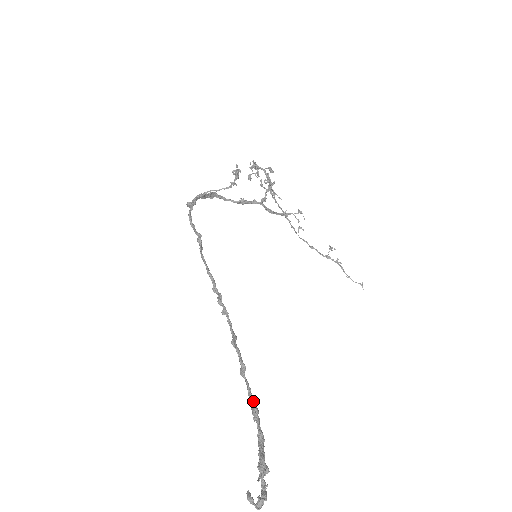
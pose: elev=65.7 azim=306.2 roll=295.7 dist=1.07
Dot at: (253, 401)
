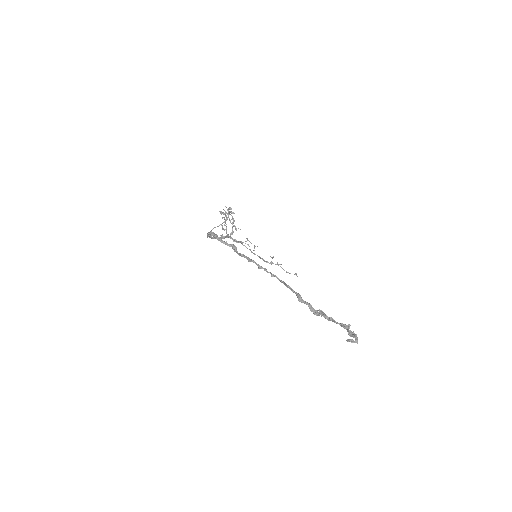
Dot at: (315, 310)
